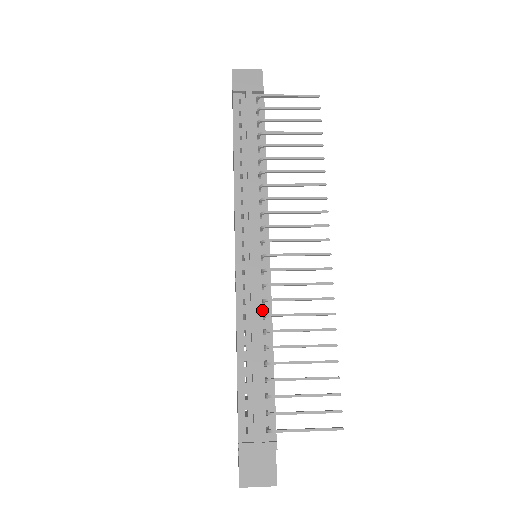
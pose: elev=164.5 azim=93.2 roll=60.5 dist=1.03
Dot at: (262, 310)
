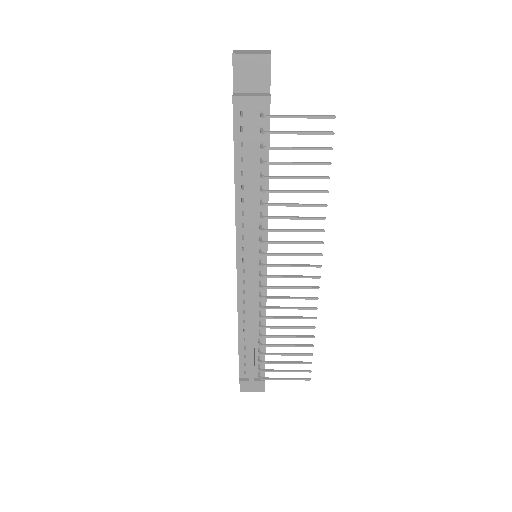
Dot at: (258, 308)
